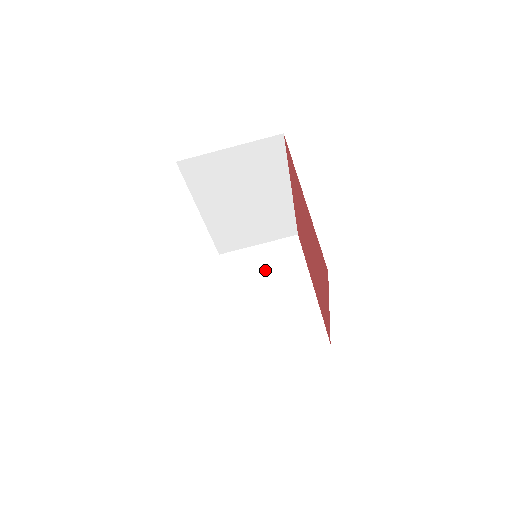
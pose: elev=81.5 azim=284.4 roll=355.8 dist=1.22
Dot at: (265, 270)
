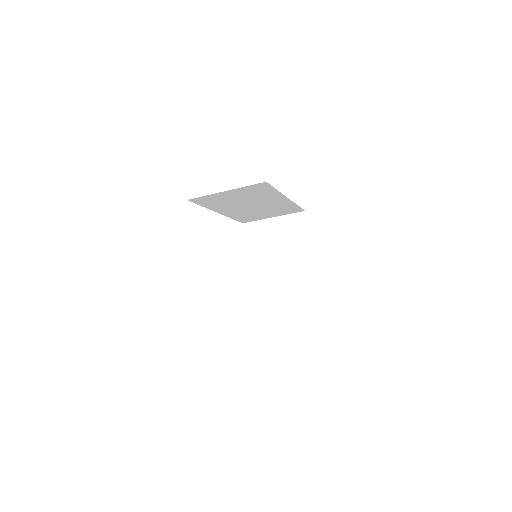
Dot at: (276, 241)
